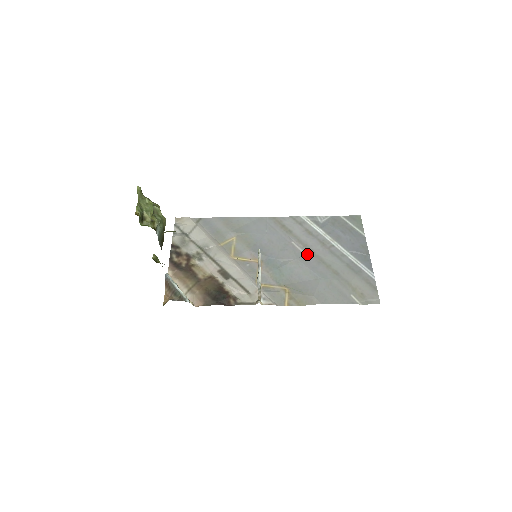
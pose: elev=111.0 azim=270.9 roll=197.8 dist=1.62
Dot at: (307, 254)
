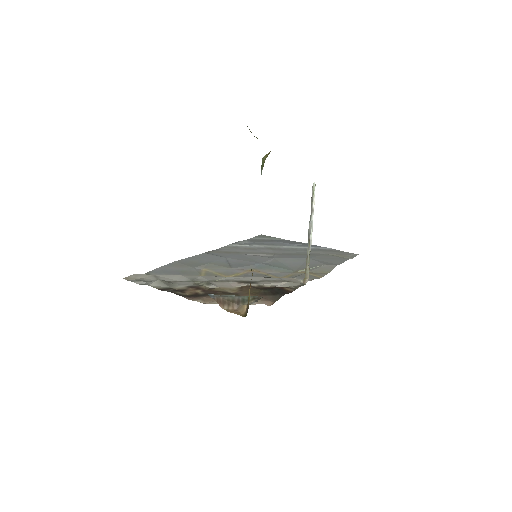
Dot at: (274, 255)
